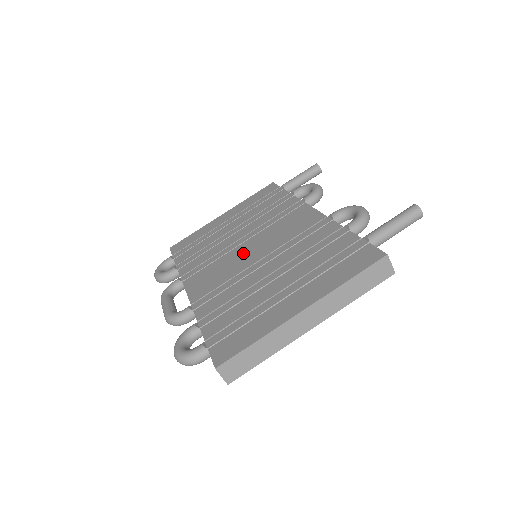
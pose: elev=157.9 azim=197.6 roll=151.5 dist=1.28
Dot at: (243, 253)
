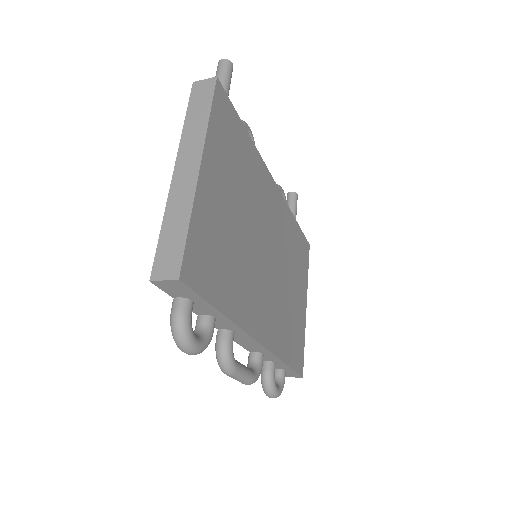
Dot at: occluded
